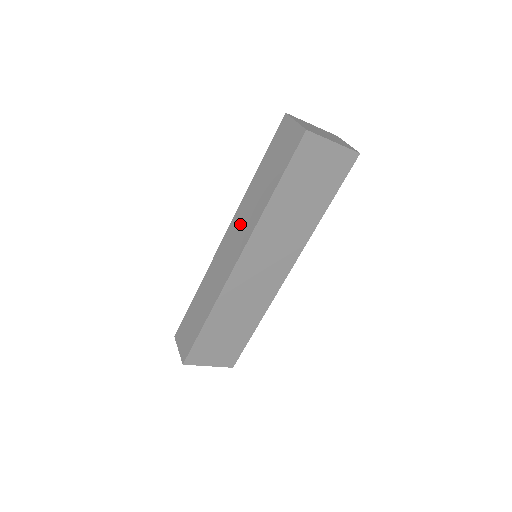
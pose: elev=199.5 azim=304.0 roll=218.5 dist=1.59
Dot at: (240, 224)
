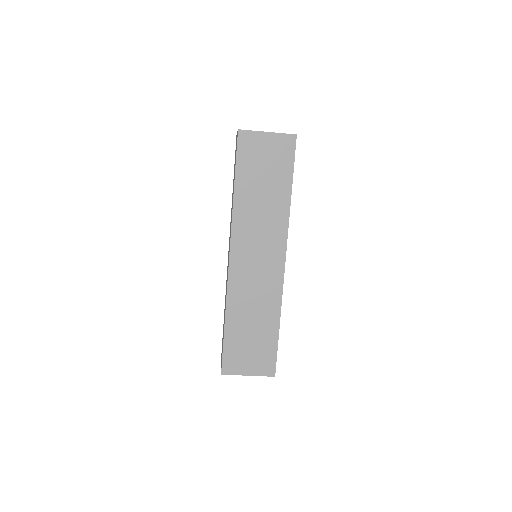
Dot at: (230, 229)
